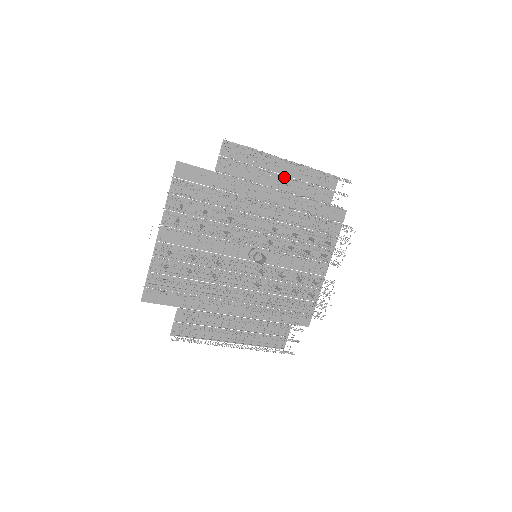
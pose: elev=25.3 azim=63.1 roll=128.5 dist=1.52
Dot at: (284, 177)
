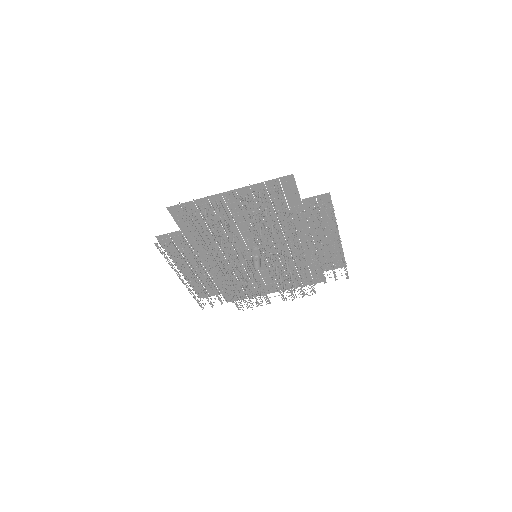
Dot at: (326, 244)
